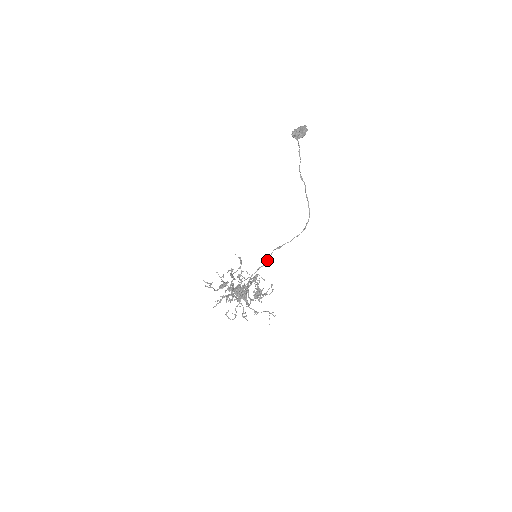
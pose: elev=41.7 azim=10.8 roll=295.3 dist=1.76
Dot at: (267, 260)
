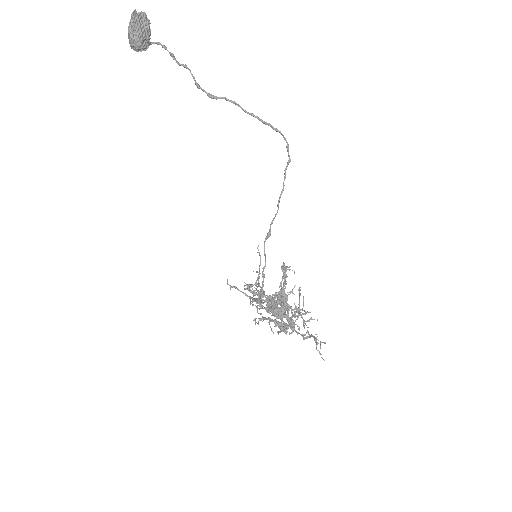
Dot at: occluded
